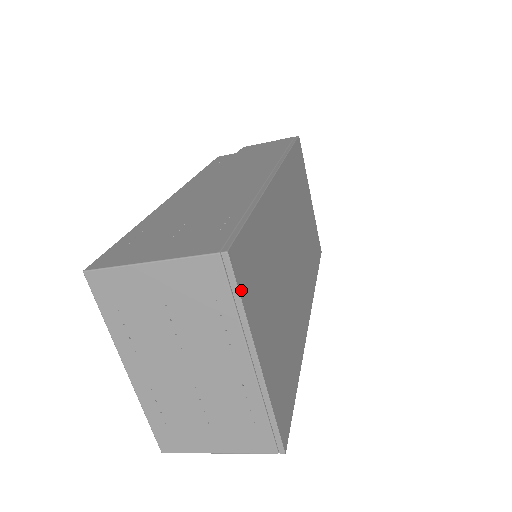
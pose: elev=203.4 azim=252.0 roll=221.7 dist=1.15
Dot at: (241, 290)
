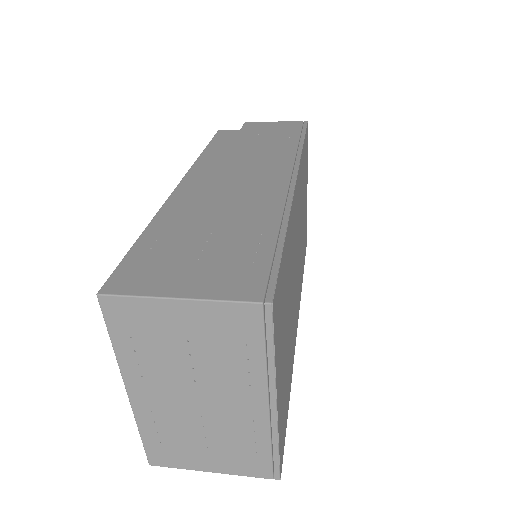
Dot at: (275, 338)
